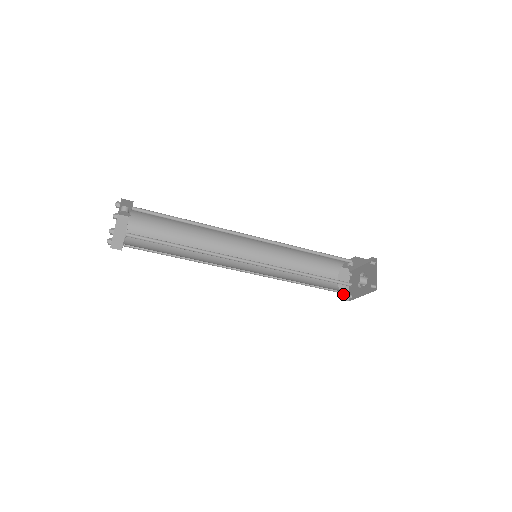
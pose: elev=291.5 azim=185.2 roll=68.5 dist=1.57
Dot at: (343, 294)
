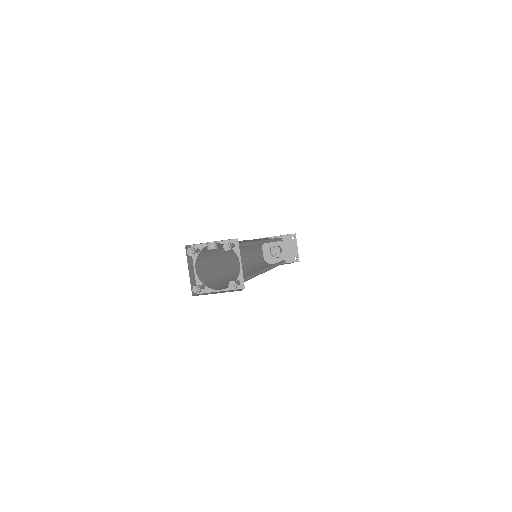
Dot at: occluded
